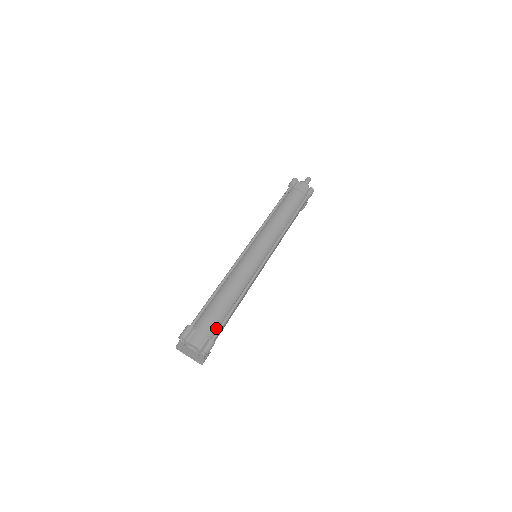
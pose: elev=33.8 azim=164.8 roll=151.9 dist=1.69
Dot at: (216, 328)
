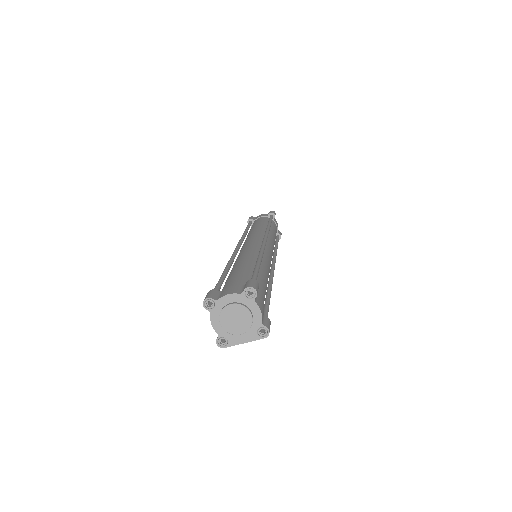
Dot at: occluded
